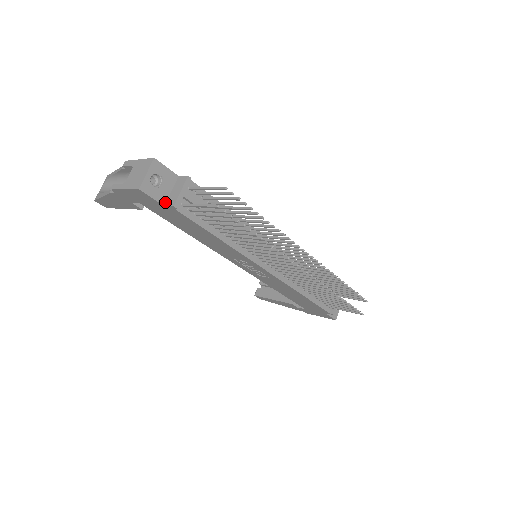
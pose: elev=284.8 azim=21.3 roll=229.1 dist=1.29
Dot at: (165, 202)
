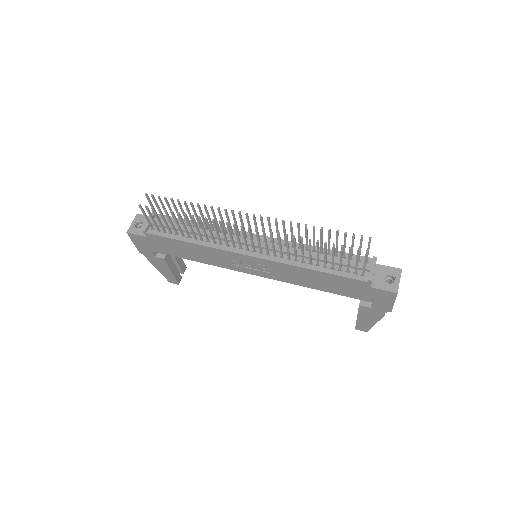
Dot at: (147, 235)
